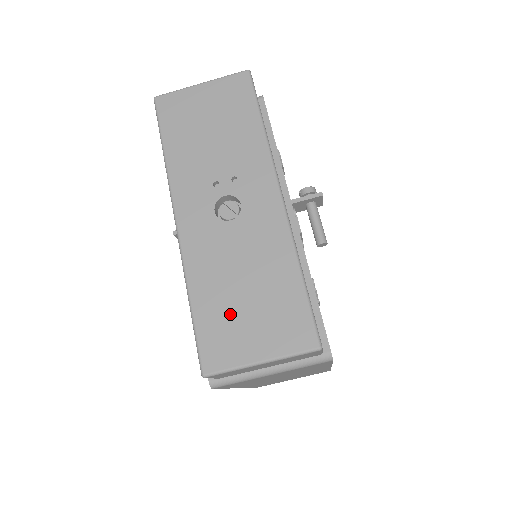
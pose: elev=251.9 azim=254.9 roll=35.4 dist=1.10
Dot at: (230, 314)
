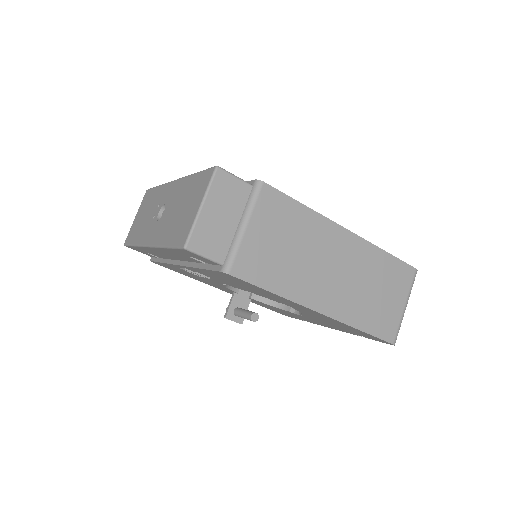
Dot at: (180, 222)
